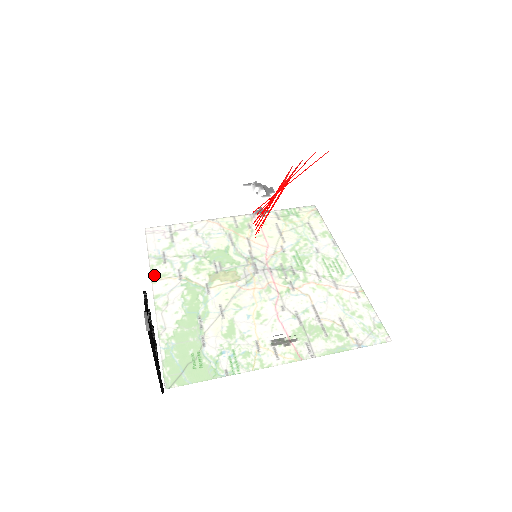
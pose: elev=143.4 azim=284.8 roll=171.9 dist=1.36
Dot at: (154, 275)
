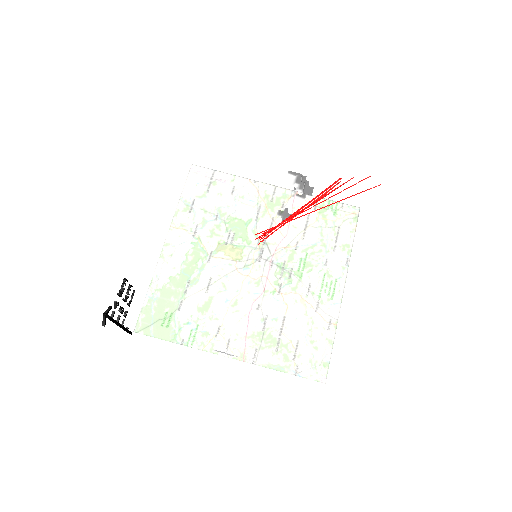
Dot at: (157, 243)
